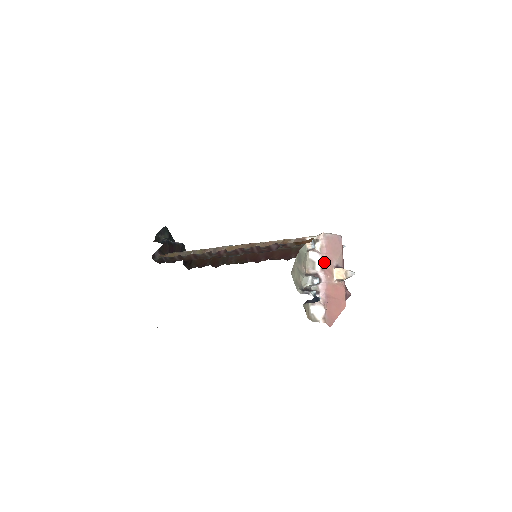
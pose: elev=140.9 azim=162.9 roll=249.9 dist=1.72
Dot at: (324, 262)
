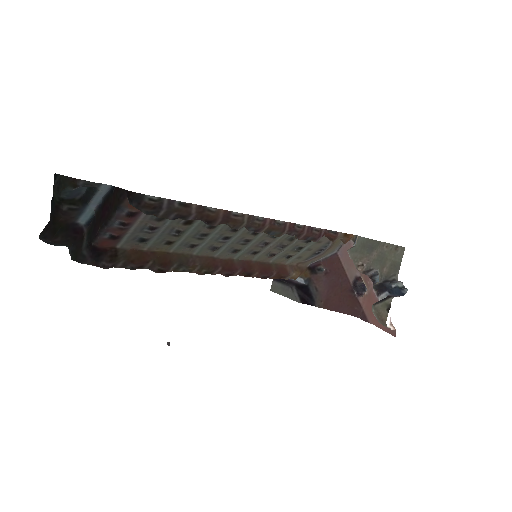
Dot at: occluded
